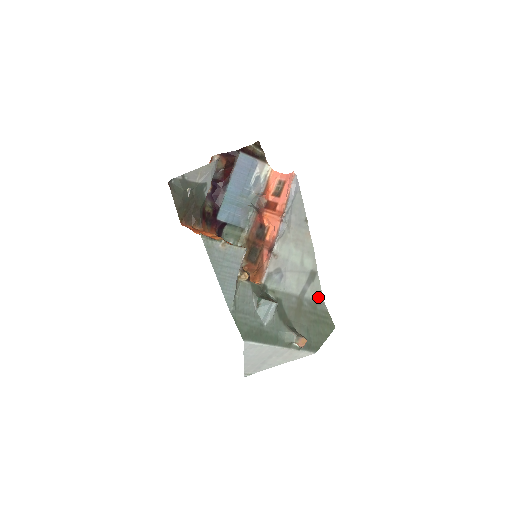
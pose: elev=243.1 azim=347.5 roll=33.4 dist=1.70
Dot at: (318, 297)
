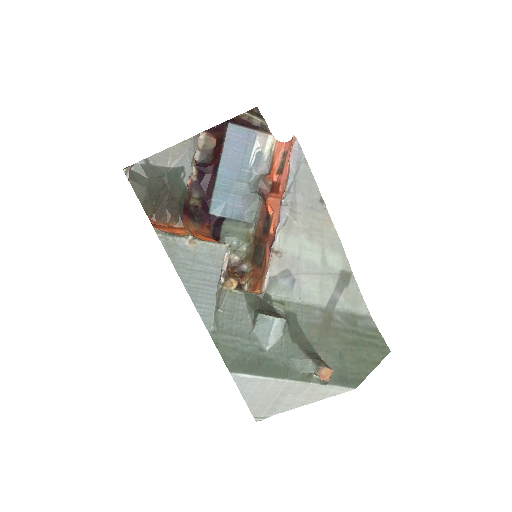
Dot at: (359, 308)
